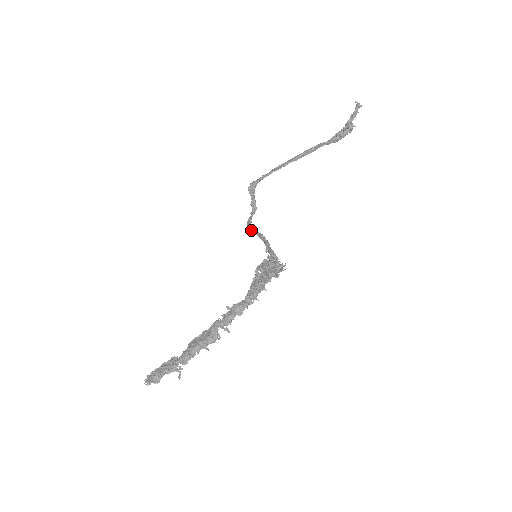
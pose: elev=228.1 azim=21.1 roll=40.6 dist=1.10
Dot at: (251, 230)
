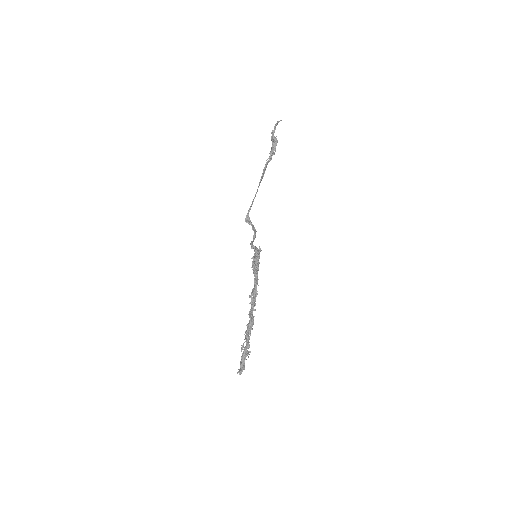
Dot at: occluded
